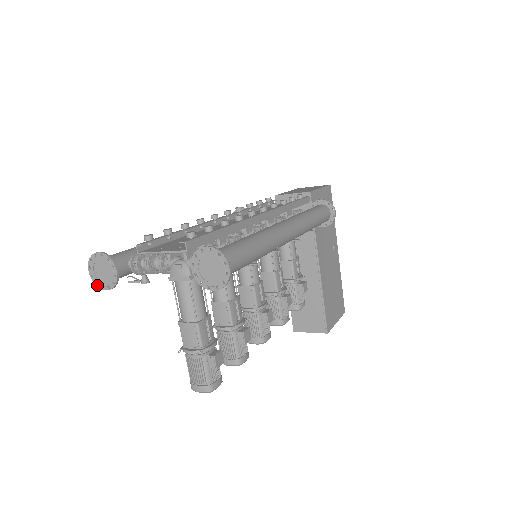
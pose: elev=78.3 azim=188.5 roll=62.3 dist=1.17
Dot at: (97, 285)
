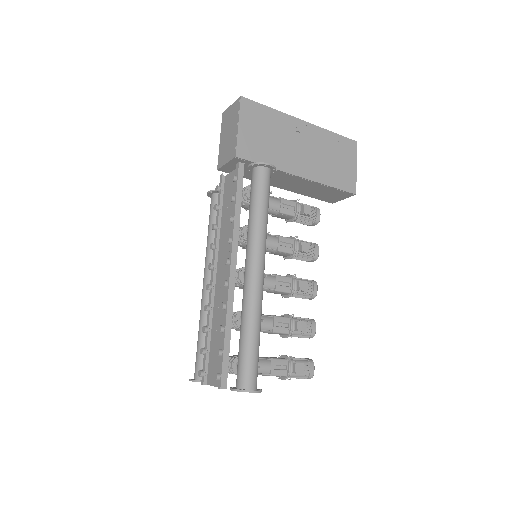
Dot at: occluded
